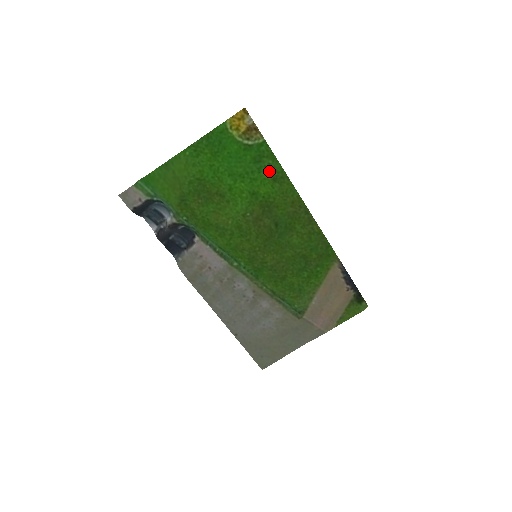
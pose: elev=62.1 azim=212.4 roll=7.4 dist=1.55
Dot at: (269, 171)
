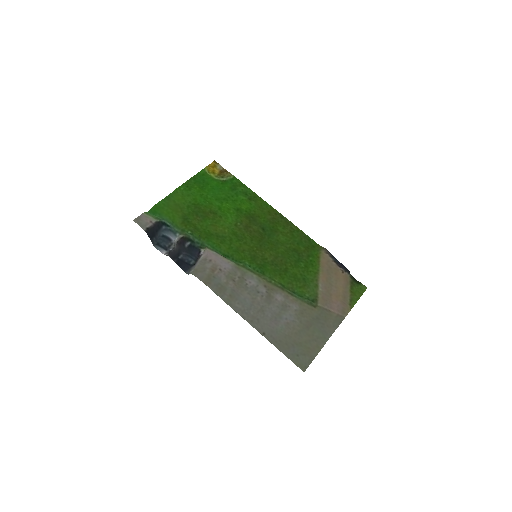
Dot at: (244, 194)
